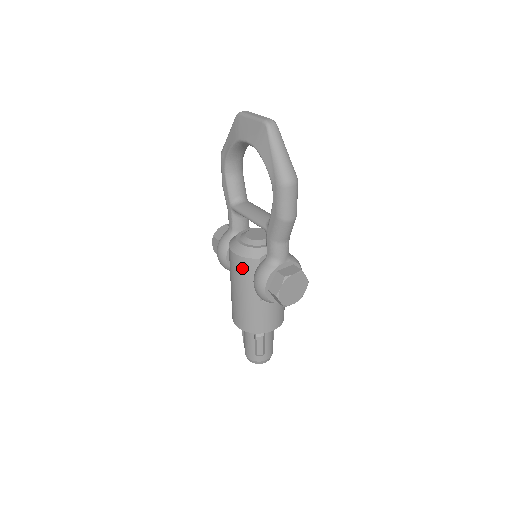
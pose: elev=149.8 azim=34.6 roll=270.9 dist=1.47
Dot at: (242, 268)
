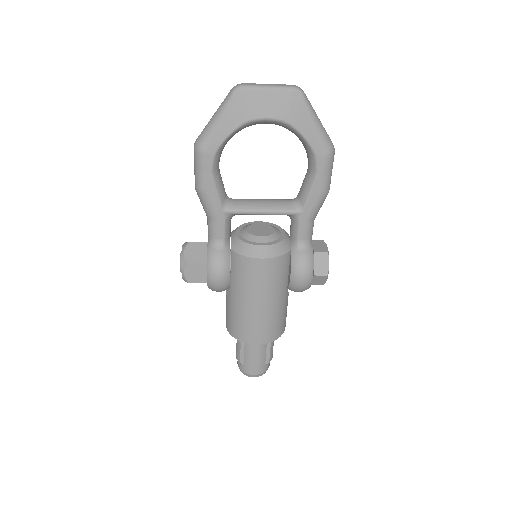
Dot at: (275, 270)
